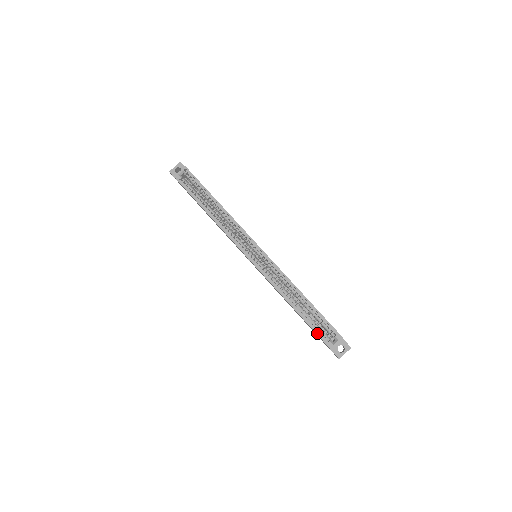
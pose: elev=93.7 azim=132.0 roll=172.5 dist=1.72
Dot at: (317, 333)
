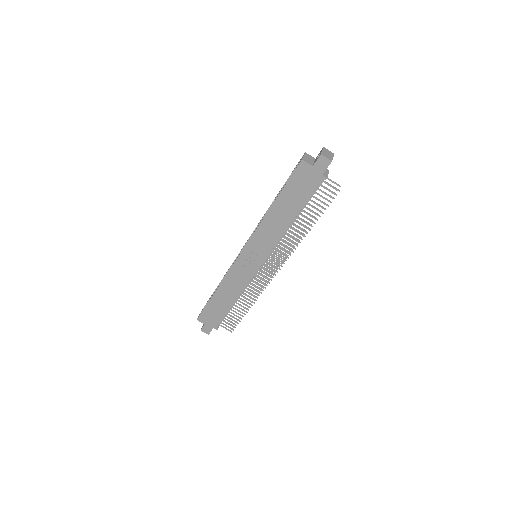
Dot at: (290, 177)
